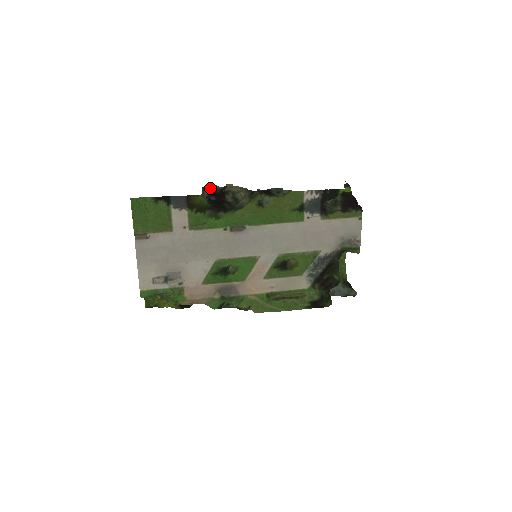
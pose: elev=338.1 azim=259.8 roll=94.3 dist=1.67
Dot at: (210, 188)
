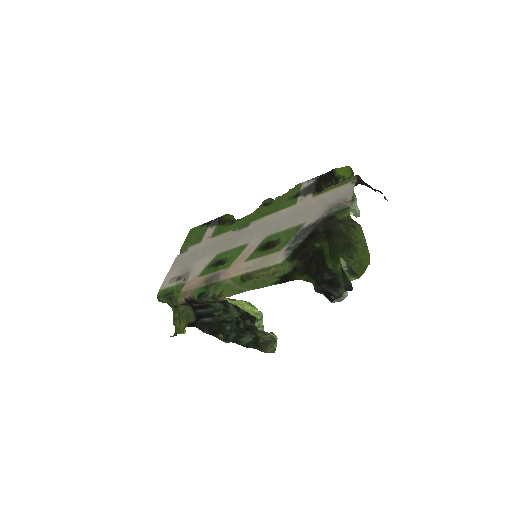
Dot at: occluded
